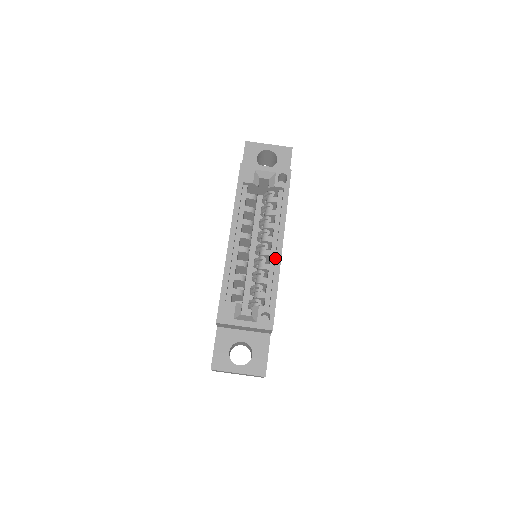
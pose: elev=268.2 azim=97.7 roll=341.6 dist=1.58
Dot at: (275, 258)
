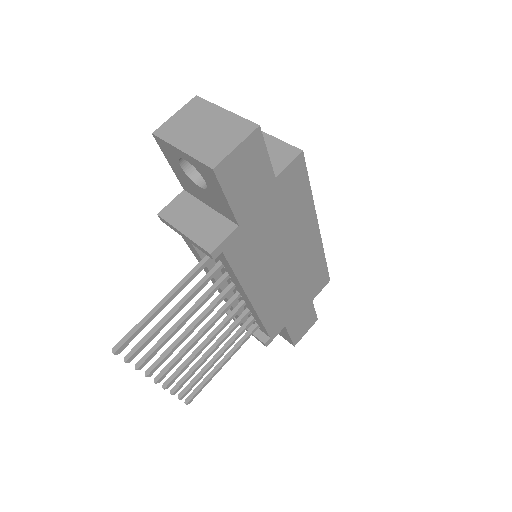
Dot at: occluded
